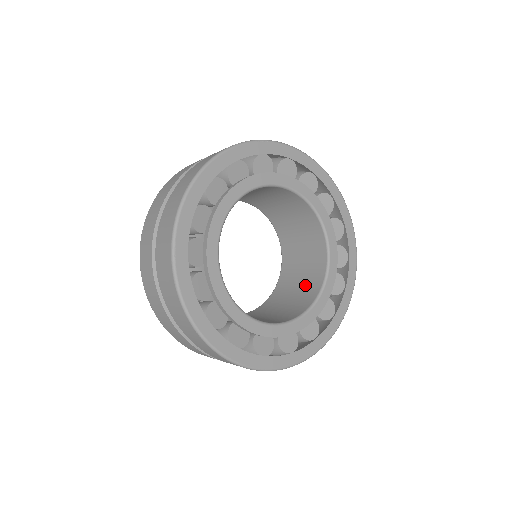
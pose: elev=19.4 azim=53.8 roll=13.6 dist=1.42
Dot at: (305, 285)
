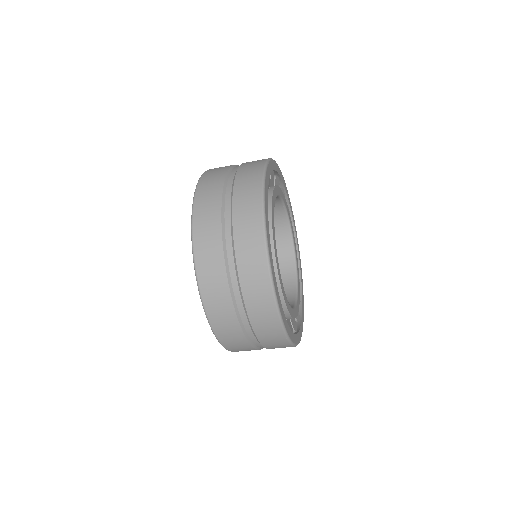
Dot at: occluded
